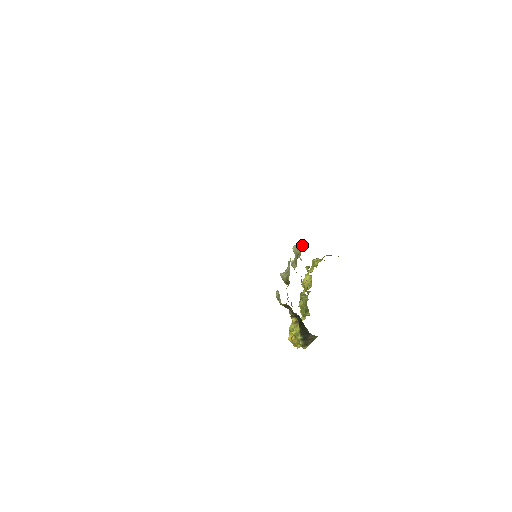
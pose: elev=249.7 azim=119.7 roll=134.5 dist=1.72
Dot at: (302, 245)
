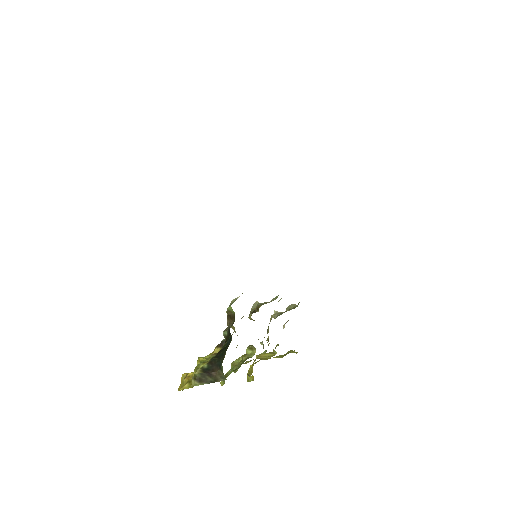
Dot at: occluded
